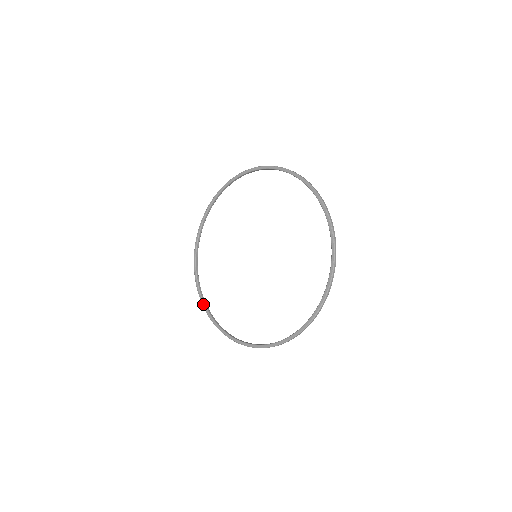
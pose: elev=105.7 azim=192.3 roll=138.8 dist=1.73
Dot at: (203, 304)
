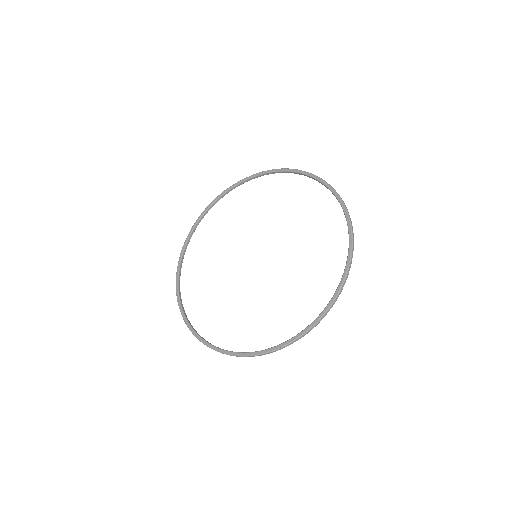
Dot at: (178, 266)
